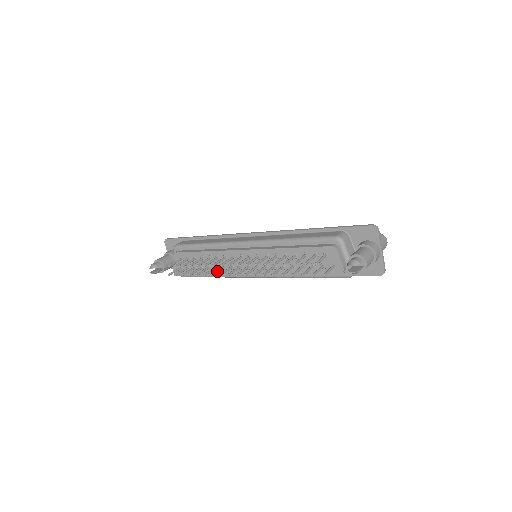
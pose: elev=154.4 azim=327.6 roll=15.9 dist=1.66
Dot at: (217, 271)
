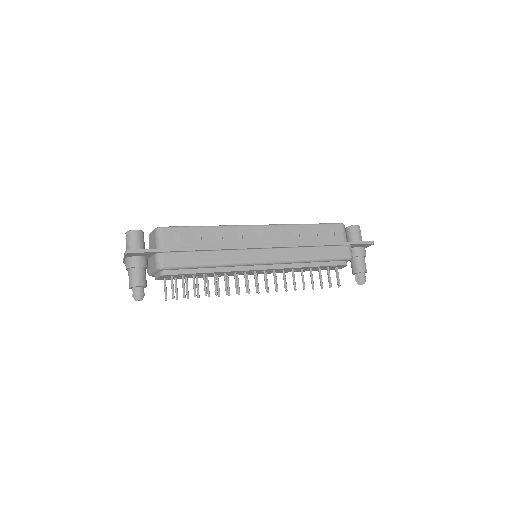
Dot at: (229, 287)
